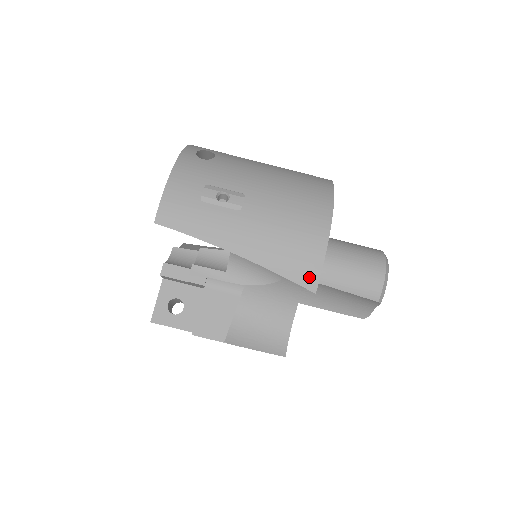
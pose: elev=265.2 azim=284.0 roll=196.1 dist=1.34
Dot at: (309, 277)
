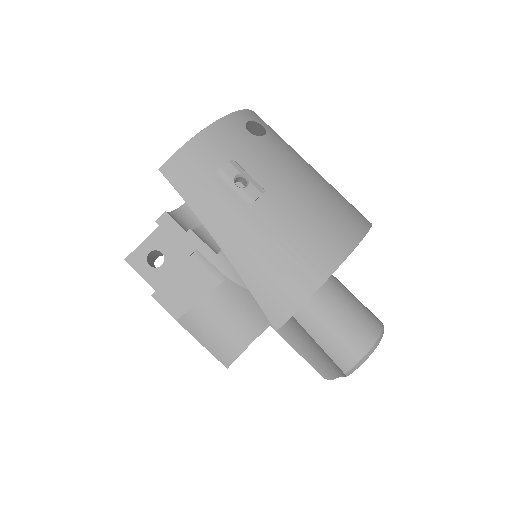
Dot at: (279, 311)
